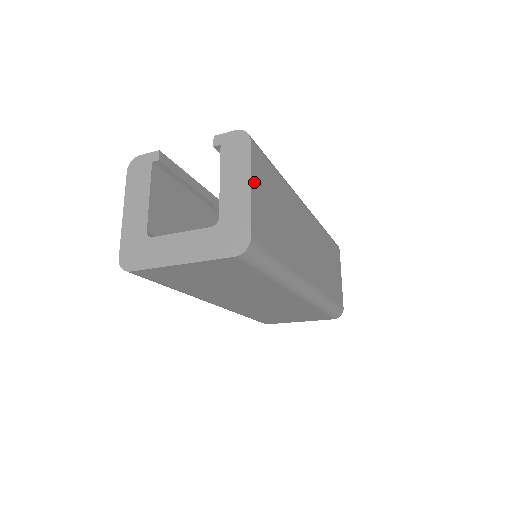
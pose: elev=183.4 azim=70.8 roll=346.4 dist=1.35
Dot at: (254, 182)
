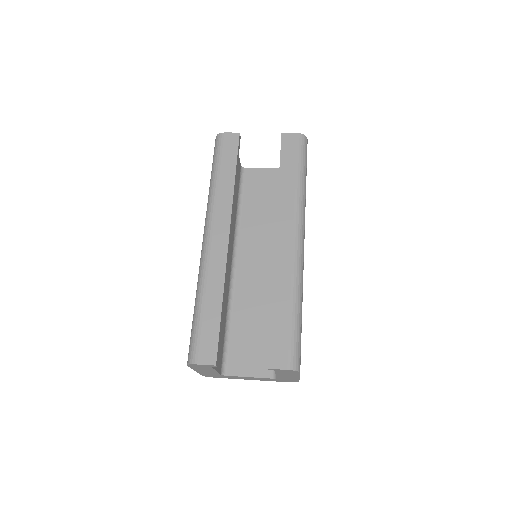
Dot at: occluded
